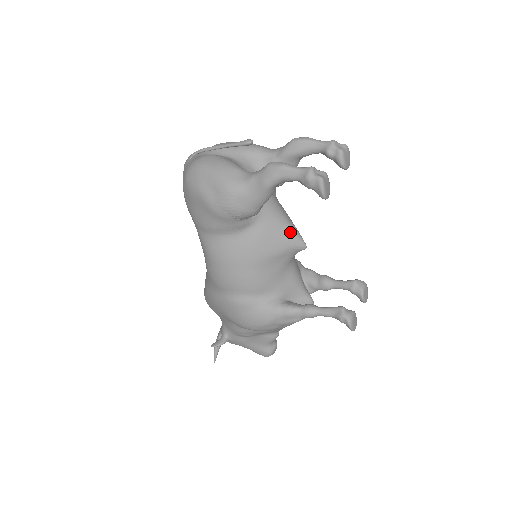
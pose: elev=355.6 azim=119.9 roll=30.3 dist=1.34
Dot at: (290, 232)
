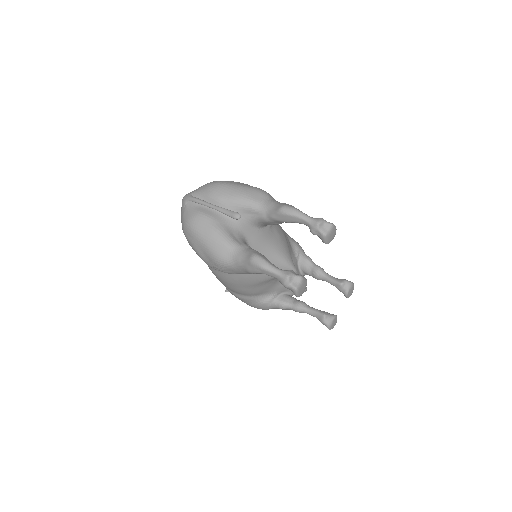
Dot at: (281, 266)
